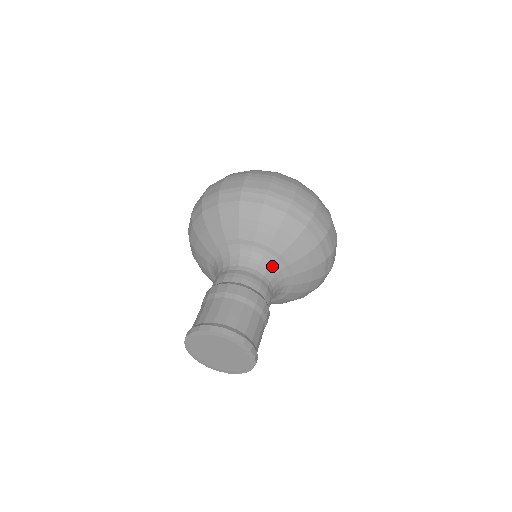
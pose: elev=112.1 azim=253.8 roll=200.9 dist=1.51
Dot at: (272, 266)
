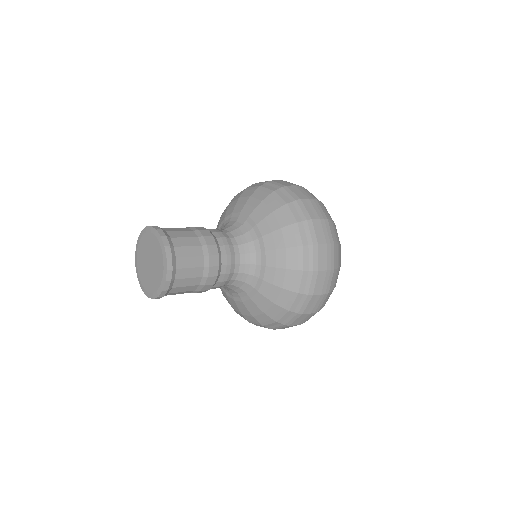
Dot at: (250, 244)
